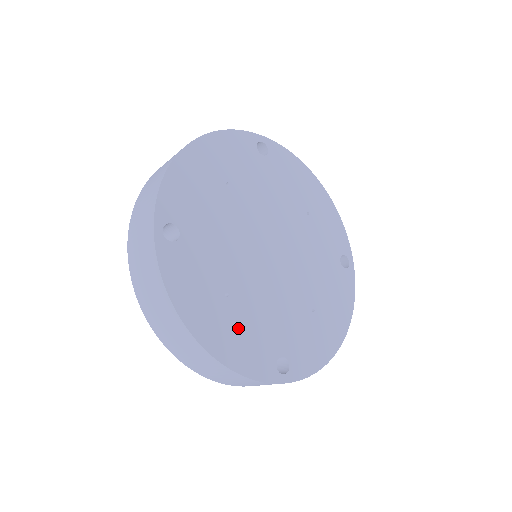
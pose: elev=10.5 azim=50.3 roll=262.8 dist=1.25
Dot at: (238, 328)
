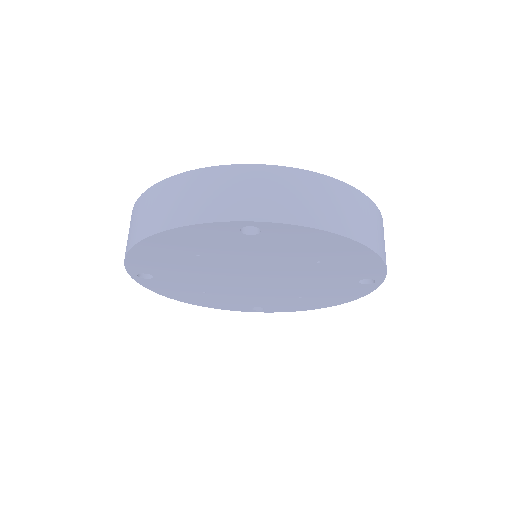
Dot at: (216, 300)
